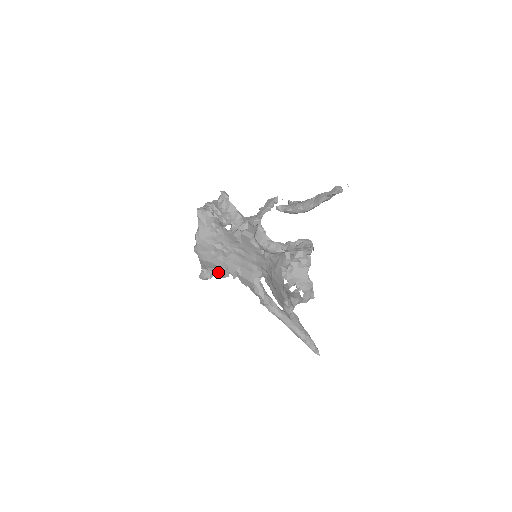
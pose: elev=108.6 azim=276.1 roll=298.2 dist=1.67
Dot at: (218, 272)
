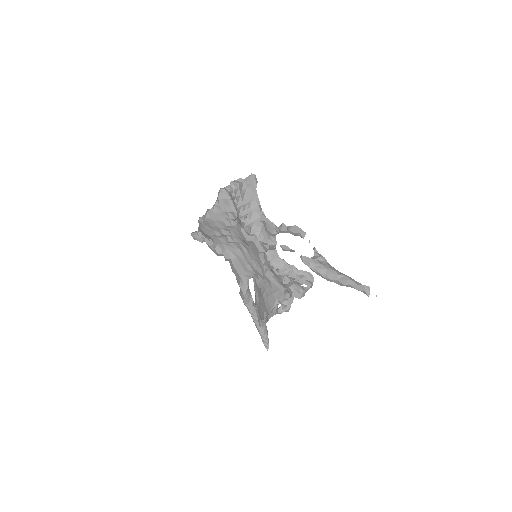
Dot at: (212, 244)
